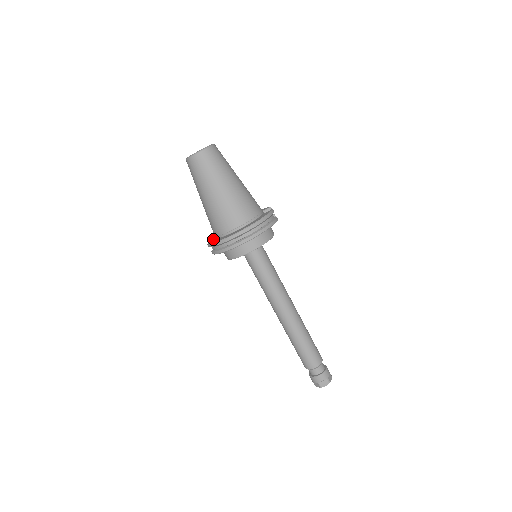
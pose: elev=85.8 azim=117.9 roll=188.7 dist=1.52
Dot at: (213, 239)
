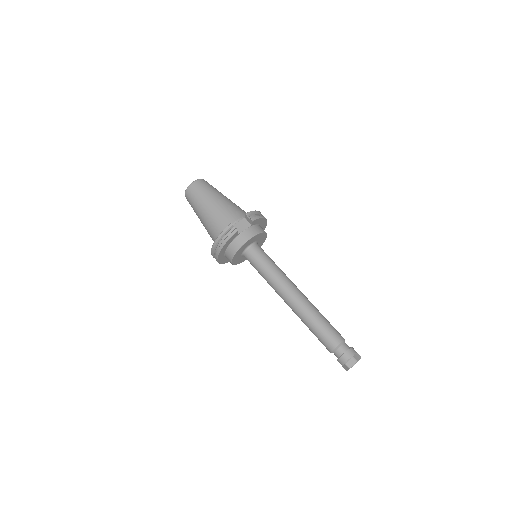
Dot at: occluded
